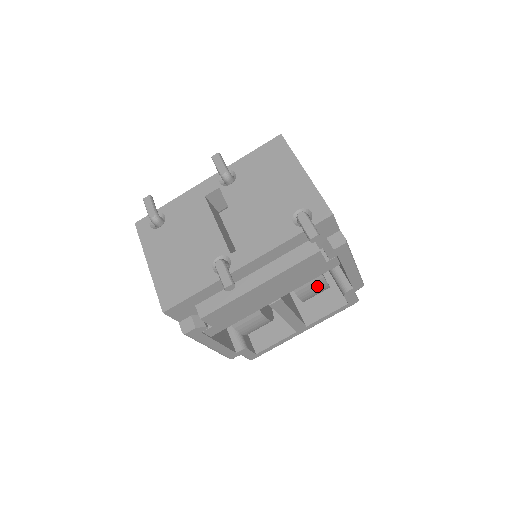
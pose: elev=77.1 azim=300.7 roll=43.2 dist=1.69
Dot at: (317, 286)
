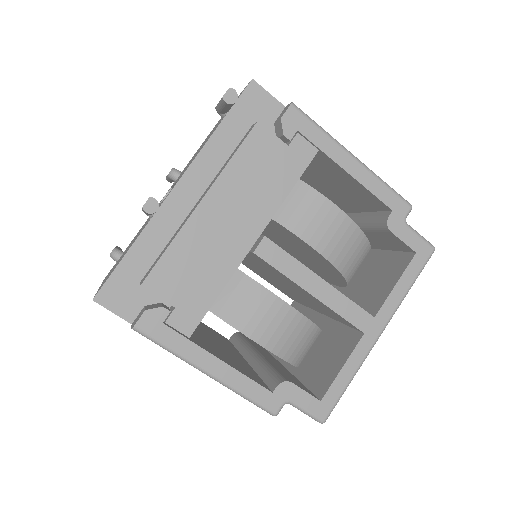
Dot at: (322, 214)
